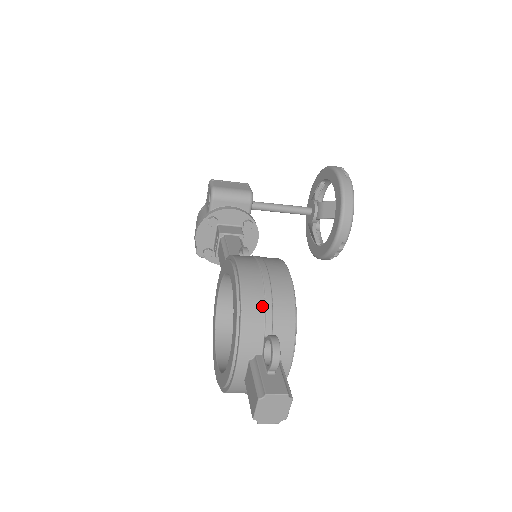
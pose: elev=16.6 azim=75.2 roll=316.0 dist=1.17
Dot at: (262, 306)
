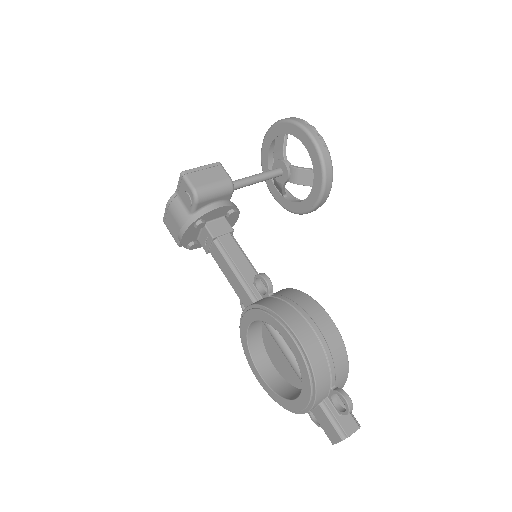
Dot at: (327, 369)
